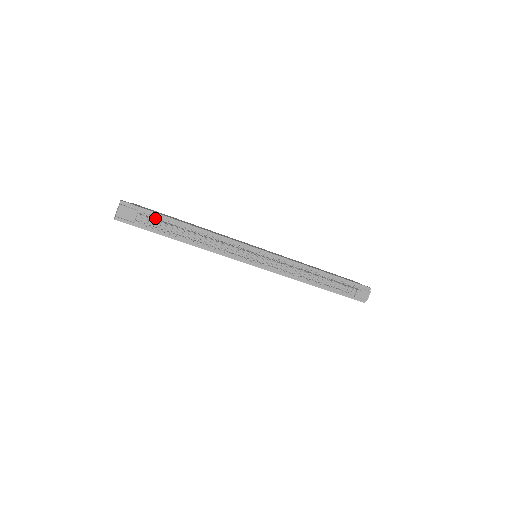
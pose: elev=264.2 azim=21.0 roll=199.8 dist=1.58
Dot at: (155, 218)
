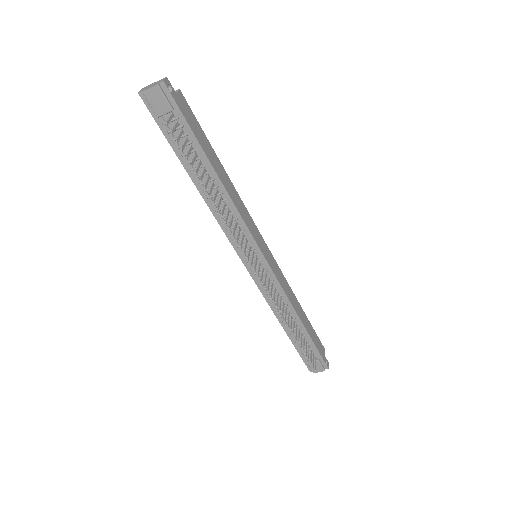
Dot at: (185, 134)
